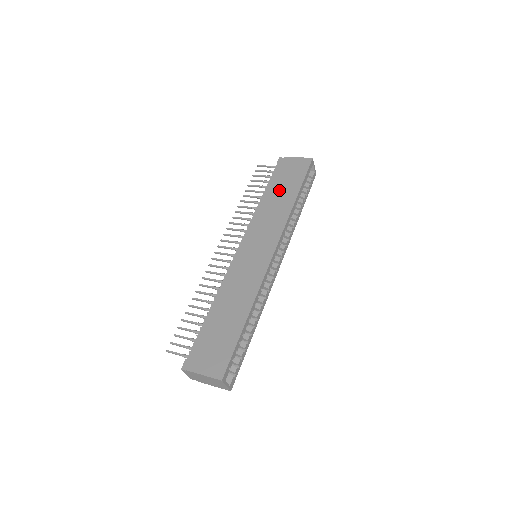
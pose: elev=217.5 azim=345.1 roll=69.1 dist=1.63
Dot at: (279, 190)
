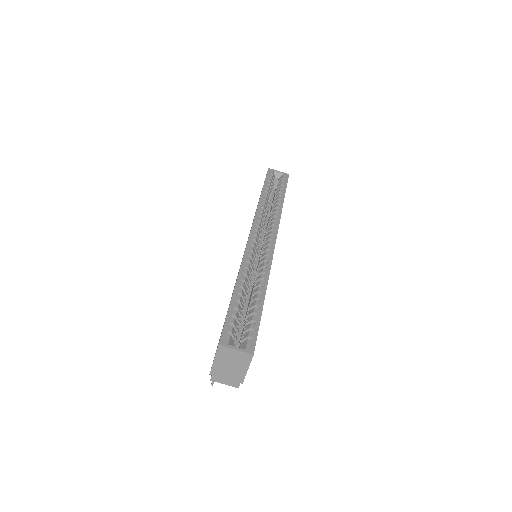
Dot at: occluded
